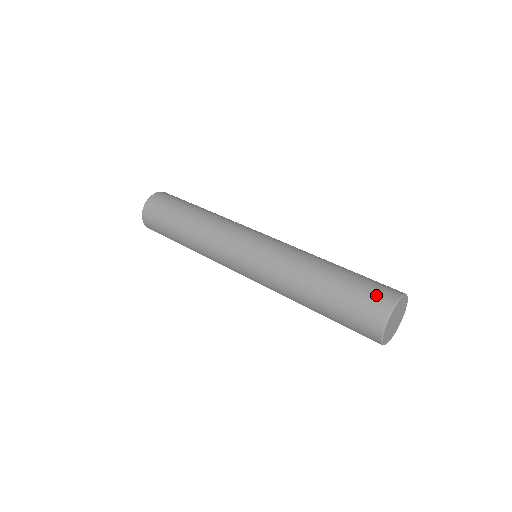
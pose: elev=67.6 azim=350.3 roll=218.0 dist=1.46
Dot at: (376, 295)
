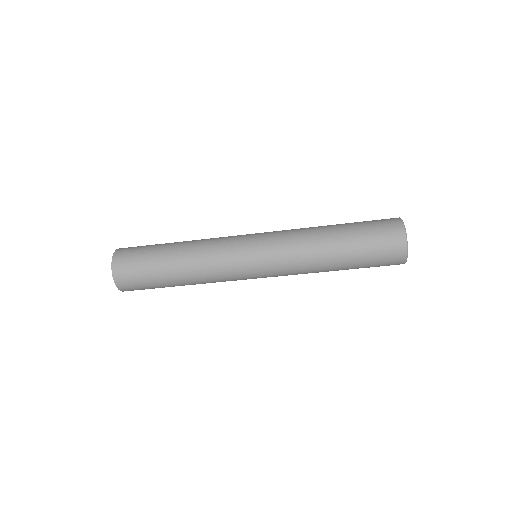
Dot at: (384, 221)
